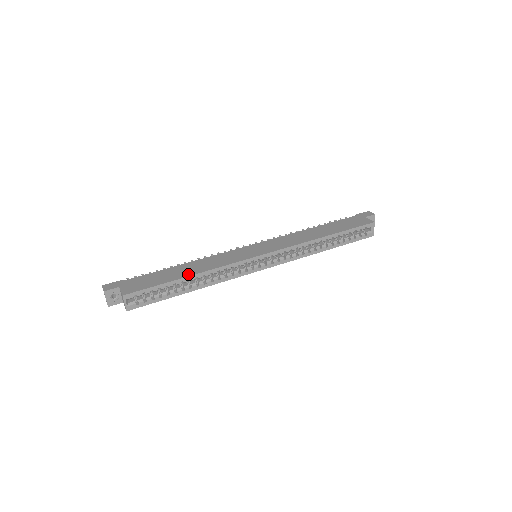
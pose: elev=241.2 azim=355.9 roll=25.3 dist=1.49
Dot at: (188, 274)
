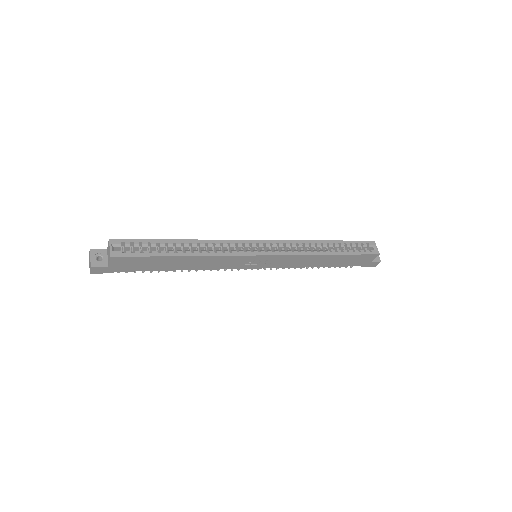
Dot at: (181, 241)
